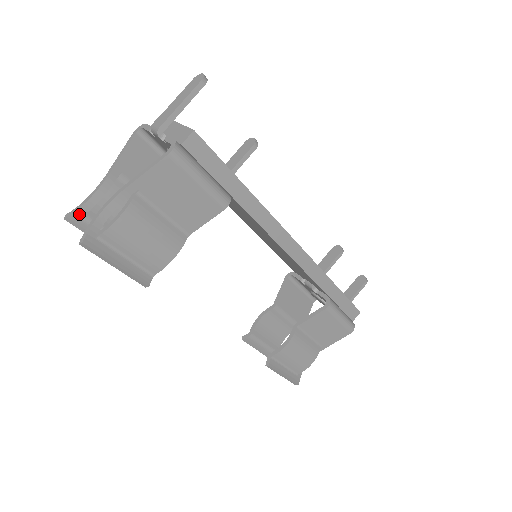
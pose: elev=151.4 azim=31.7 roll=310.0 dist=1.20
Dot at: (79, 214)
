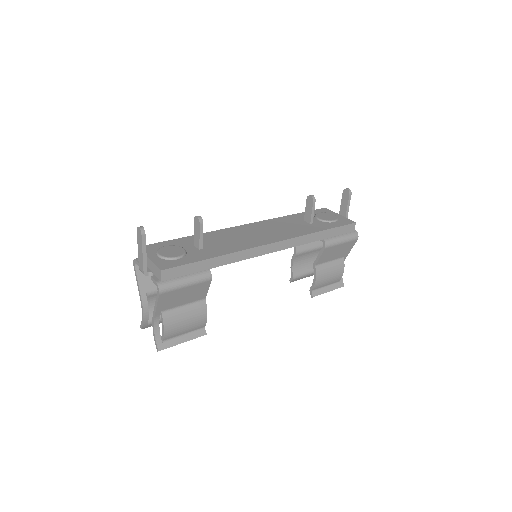
Dot at: (145, 324)
